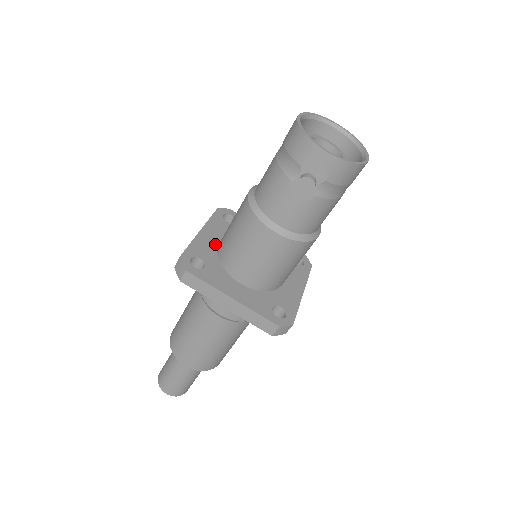
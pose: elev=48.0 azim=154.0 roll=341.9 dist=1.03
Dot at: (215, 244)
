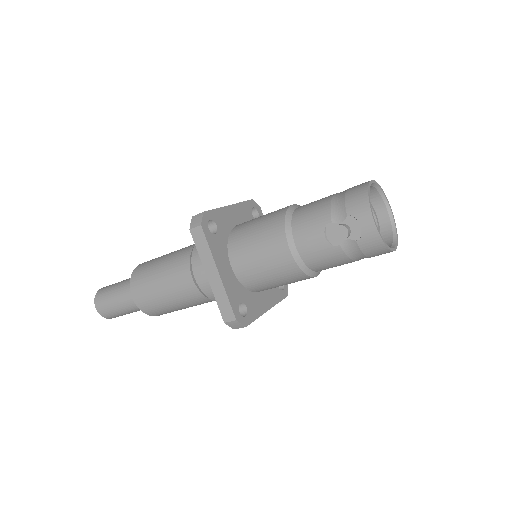
Dot at: (233, 223)
